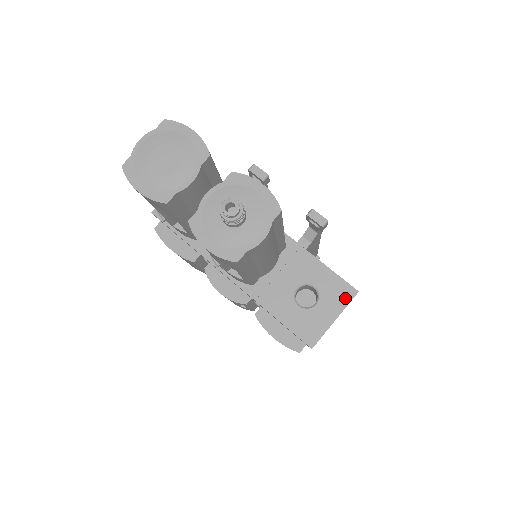
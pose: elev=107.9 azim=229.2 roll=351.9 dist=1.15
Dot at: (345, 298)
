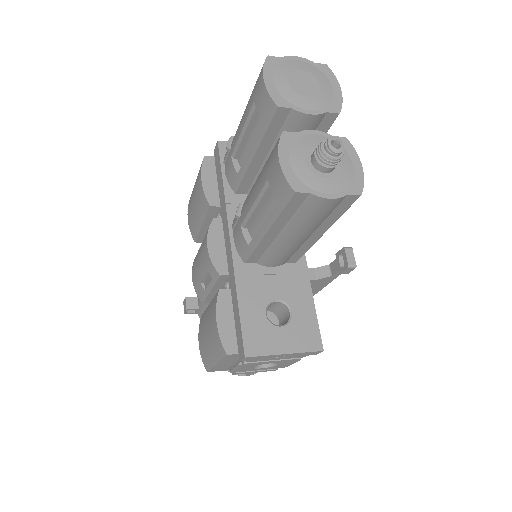
Dot at: (308, 345)
